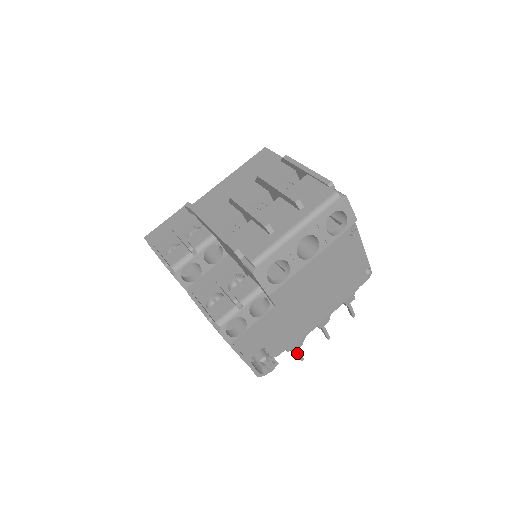
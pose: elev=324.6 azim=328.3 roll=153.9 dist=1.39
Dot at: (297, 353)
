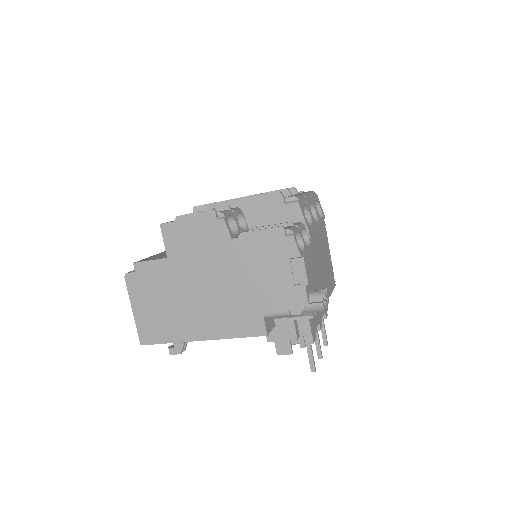
Dot at: (312, 354)
